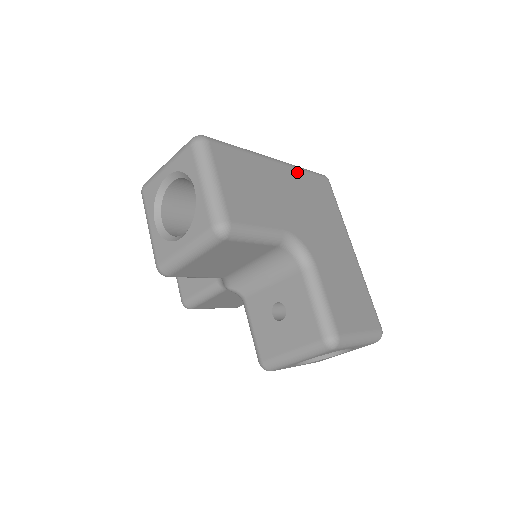
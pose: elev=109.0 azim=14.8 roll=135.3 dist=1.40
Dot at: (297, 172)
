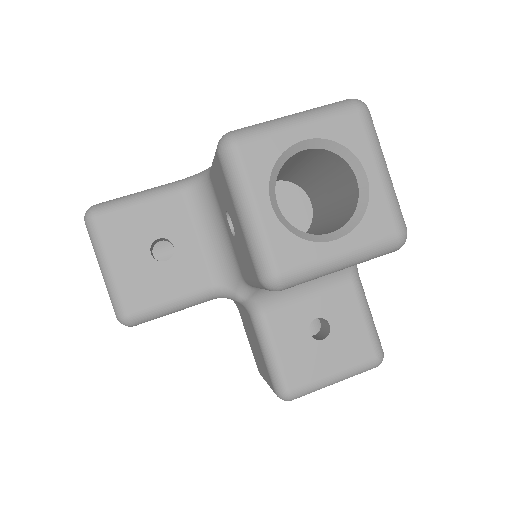
Dot at: occluded
